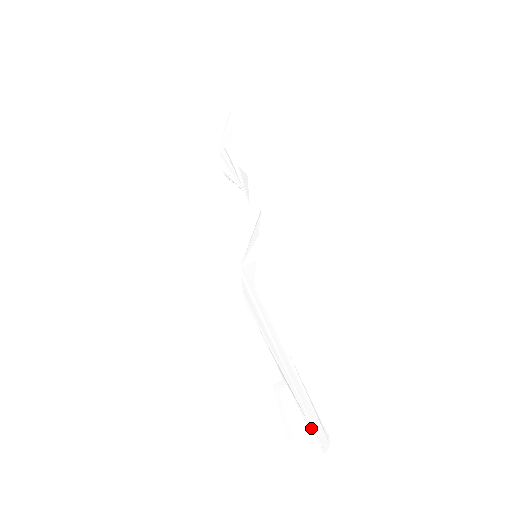
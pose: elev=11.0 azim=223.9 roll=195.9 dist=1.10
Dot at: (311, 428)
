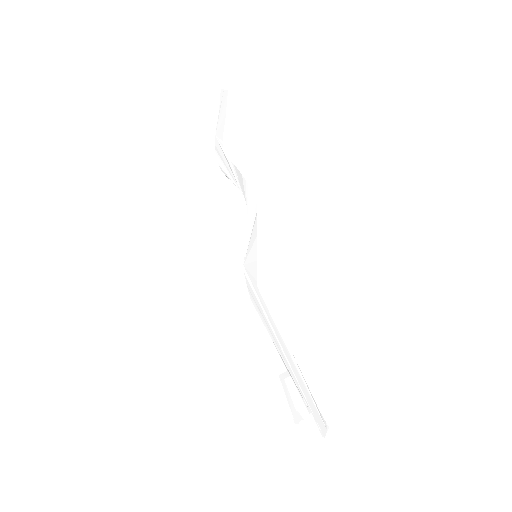
Dot at: (312, 415)
